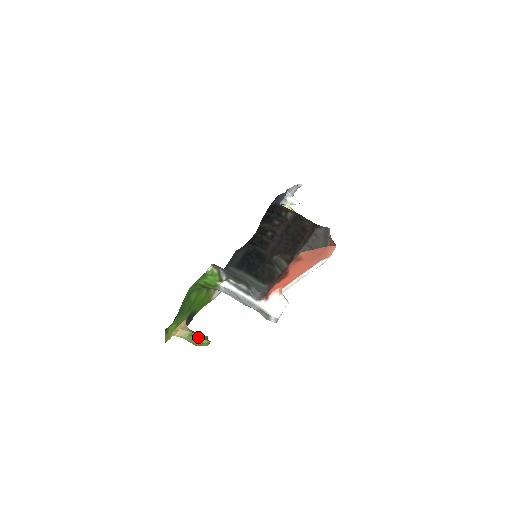
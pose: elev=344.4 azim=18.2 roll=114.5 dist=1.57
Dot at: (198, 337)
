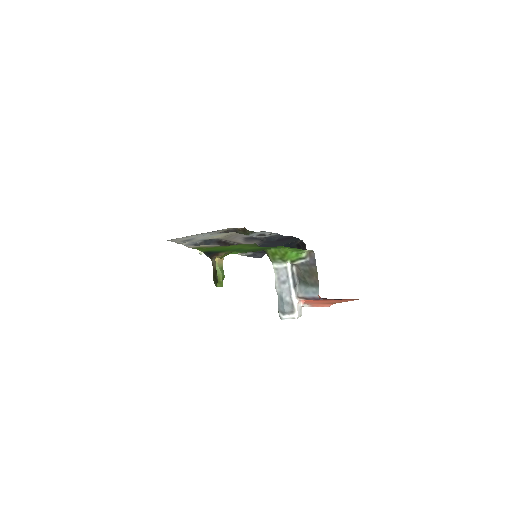
Dot at: (224, 276)
